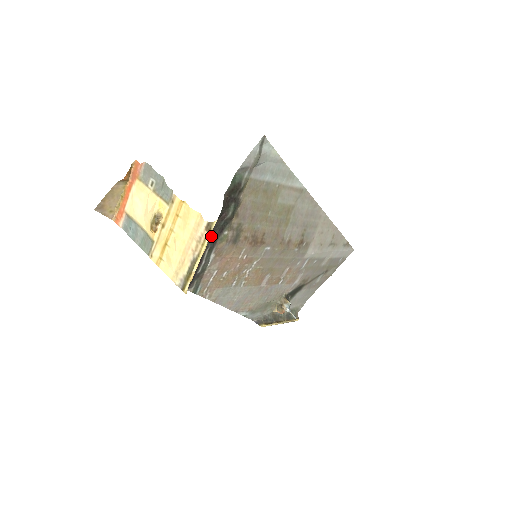
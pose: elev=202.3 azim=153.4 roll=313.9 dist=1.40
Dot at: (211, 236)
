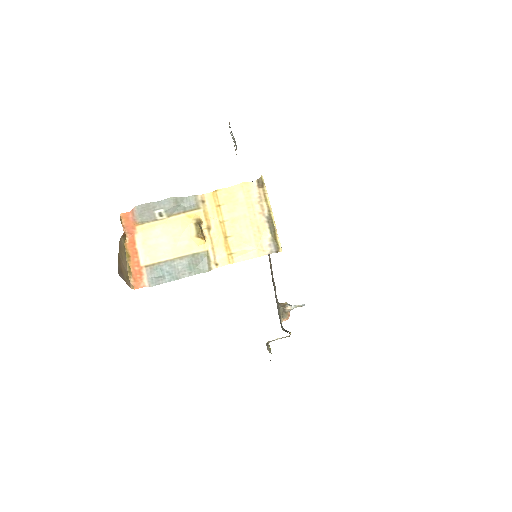
Dot at: occluded
